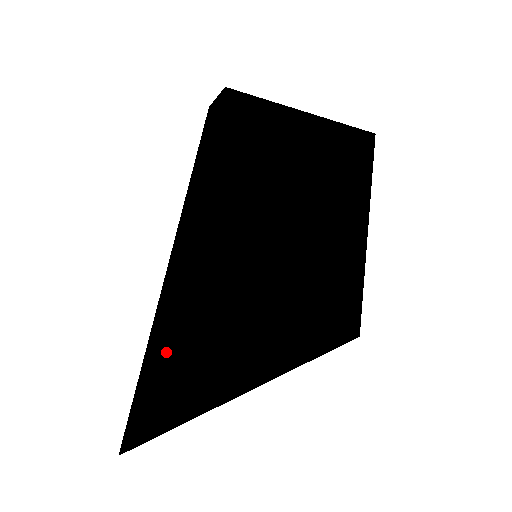
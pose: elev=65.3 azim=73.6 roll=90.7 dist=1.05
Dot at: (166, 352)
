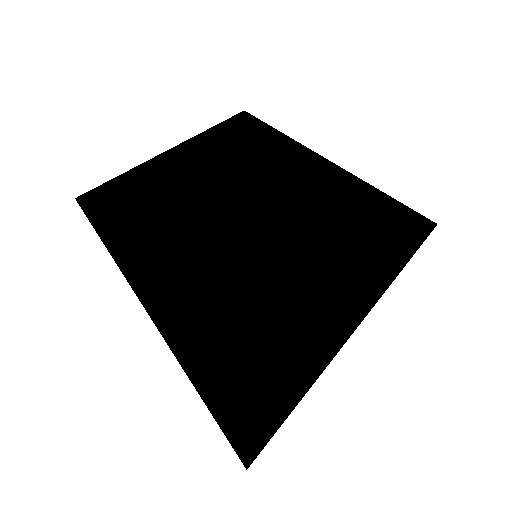
Dot at: (206, 358)
